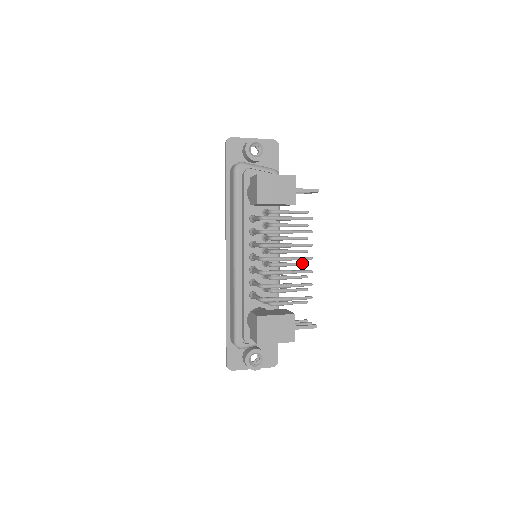
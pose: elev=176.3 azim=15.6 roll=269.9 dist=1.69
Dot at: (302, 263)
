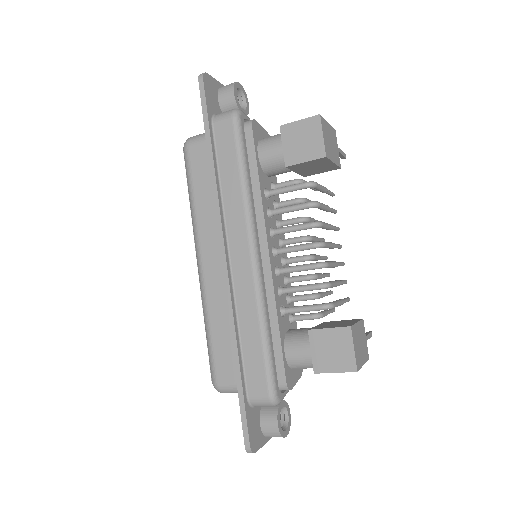
Dot at: (325, 256)
